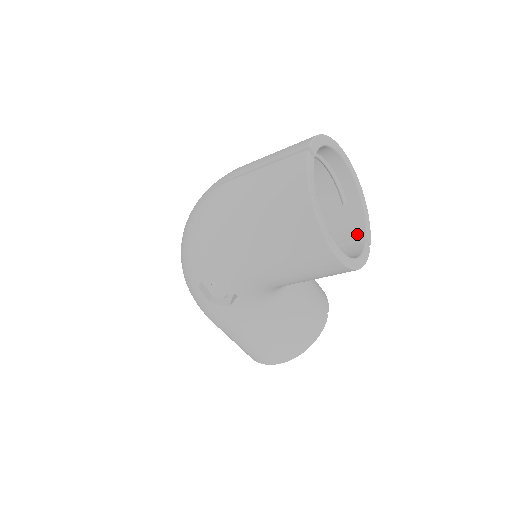
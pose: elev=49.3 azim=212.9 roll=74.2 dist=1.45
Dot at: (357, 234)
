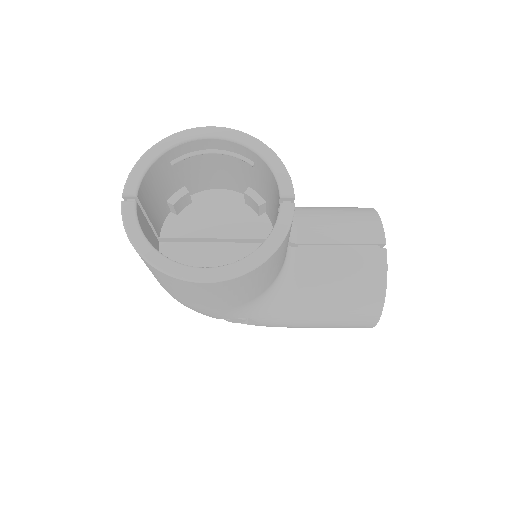
Dot at: (277, 194)
